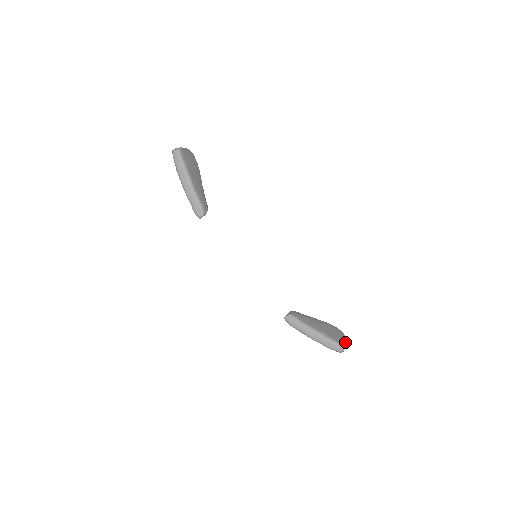
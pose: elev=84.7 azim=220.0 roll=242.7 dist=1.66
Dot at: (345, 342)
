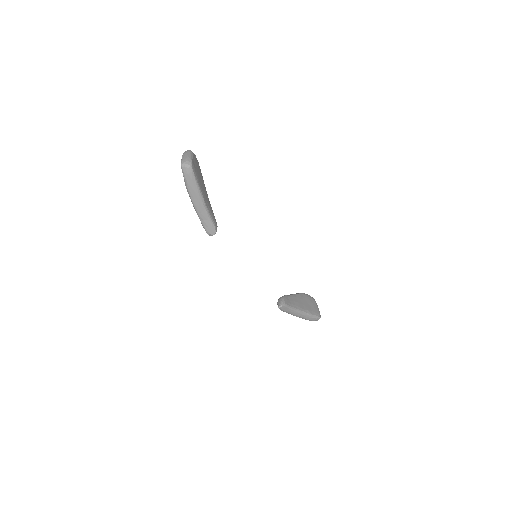
Dot at: (319, 312)
